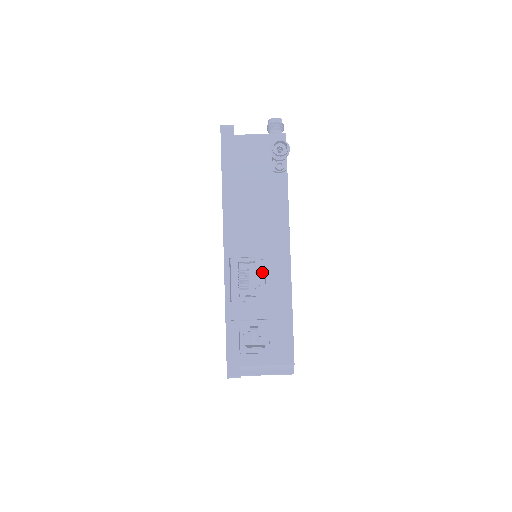
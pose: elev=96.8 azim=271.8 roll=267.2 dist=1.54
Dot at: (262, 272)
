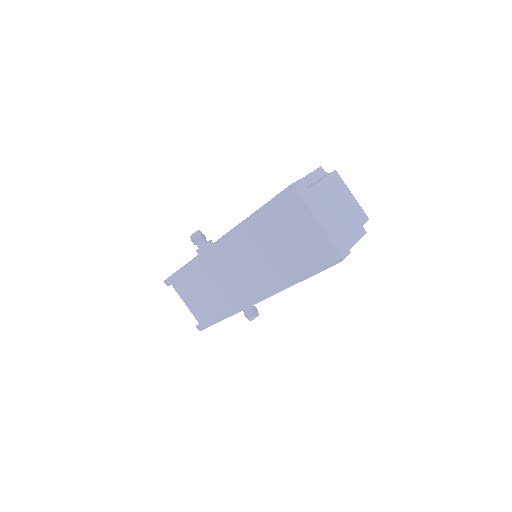
Dot at: occluded
